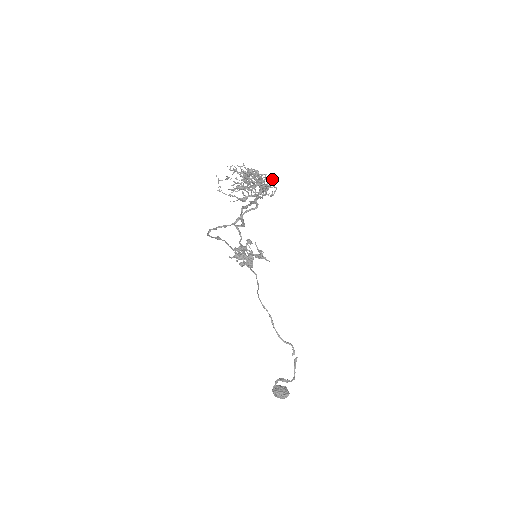
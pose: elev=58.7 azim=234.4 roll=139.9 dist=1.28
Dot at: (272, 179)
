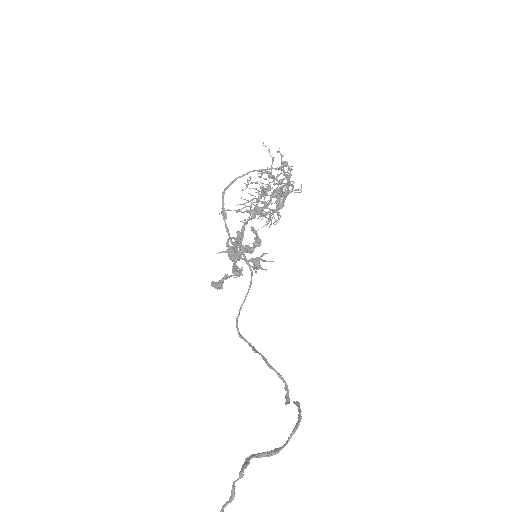
Dot at: occluded
